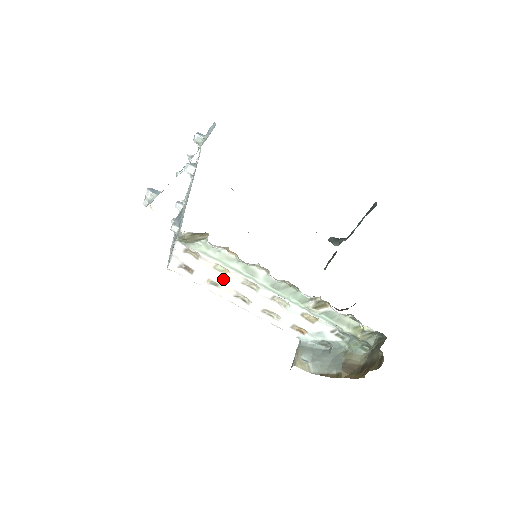
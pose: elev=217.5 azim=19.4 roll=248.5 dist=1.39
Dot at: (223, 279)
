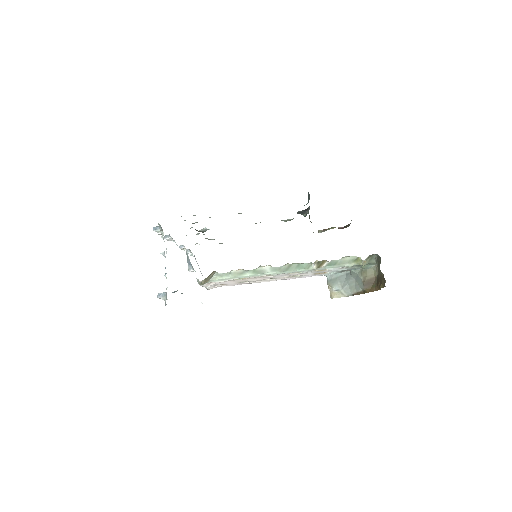
Dot at: (247, 280)
